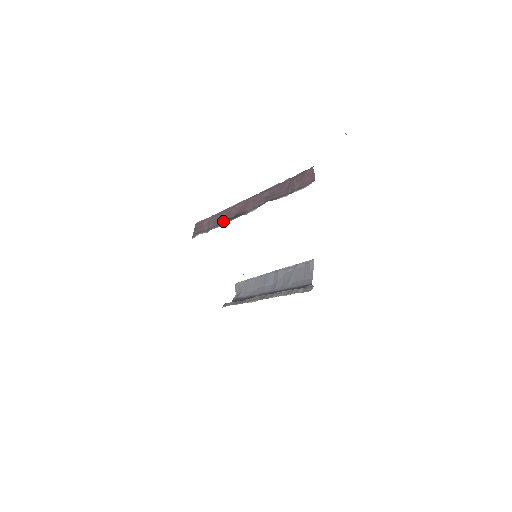
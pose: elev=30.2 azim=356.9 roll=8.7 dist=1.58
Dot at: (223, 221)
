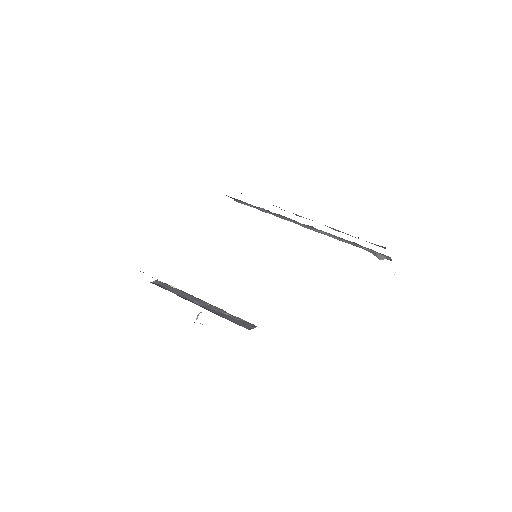
Dot at: occluded
